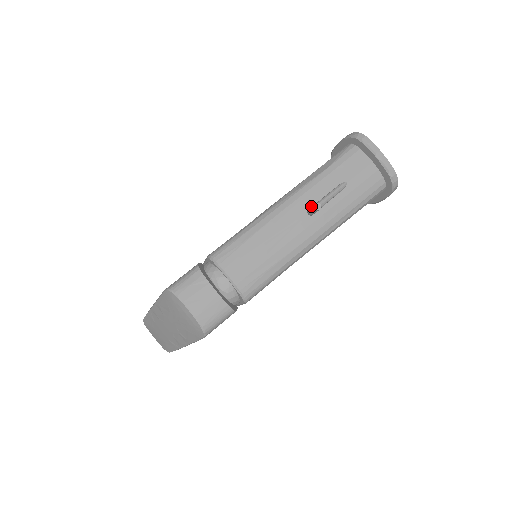
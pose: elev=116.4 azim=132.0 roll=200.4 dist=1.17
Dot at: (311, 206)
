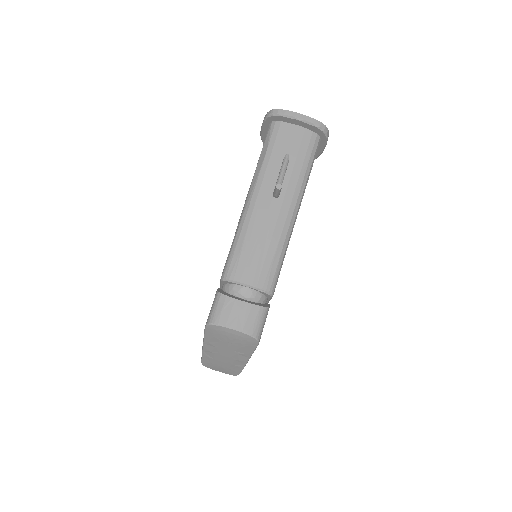
Dot at: (273, 190)
